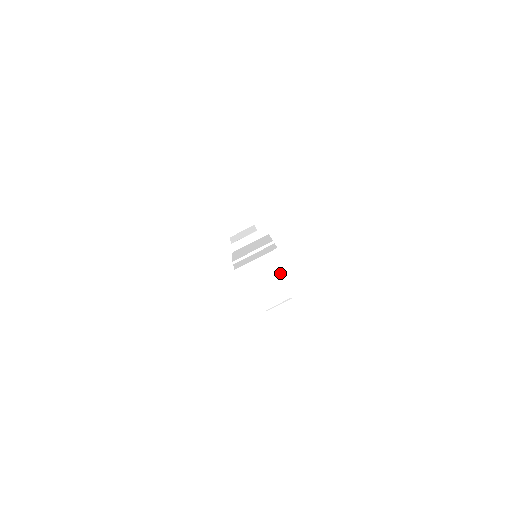
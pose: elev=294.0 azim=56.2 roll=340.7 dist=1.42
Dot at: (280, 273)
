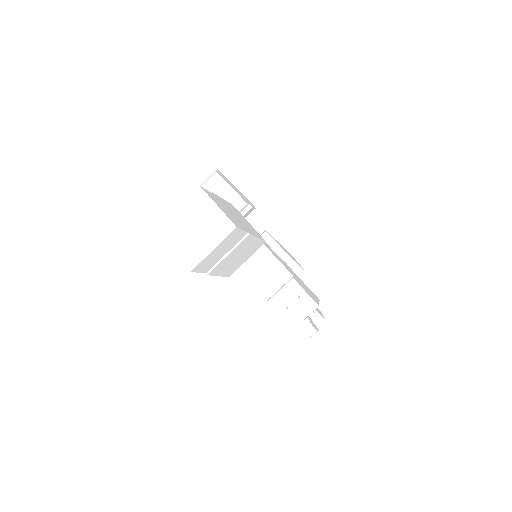
Dot at: (211, 216)
